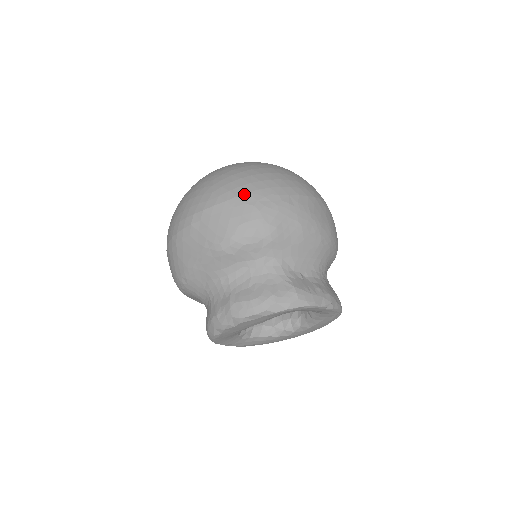
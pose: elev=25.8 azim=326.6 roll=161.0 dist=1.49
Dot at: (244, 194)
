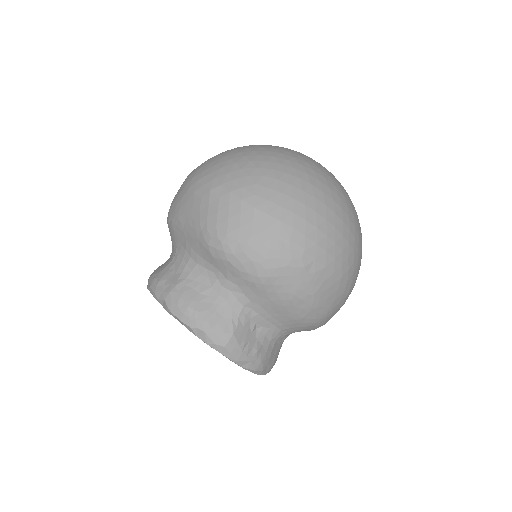
Dot at: (275, 219)
